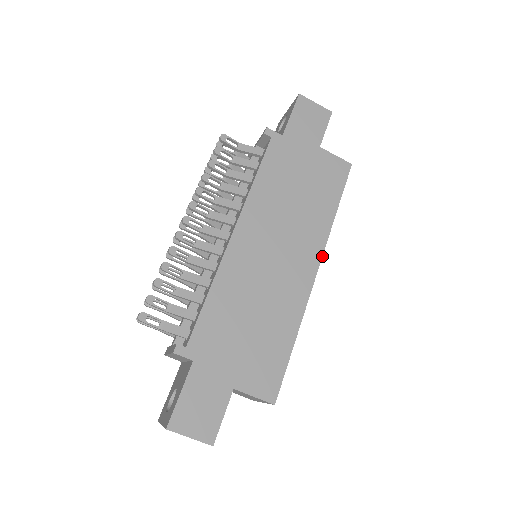
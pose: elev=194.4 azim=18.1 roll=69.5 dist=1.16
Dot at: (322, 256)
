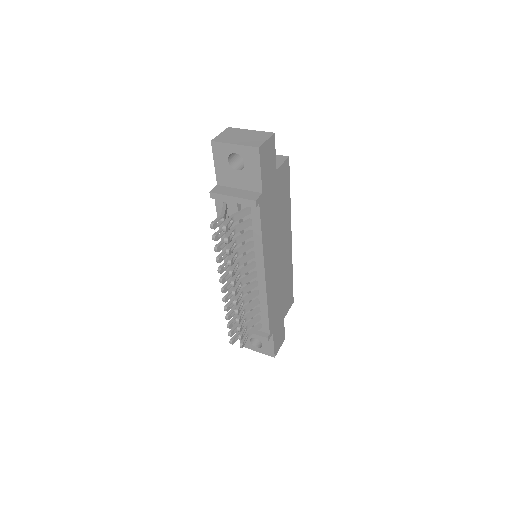
Dot at: occluded
